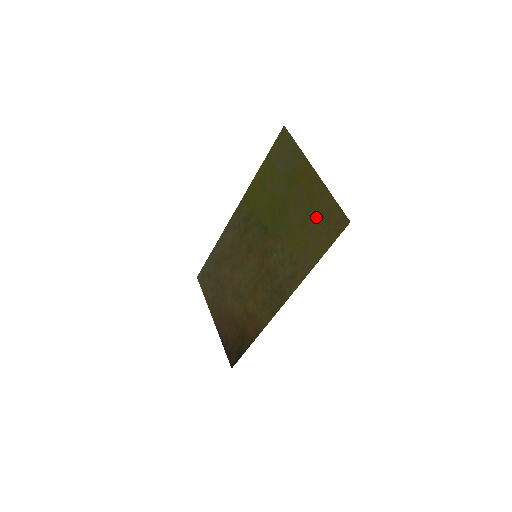
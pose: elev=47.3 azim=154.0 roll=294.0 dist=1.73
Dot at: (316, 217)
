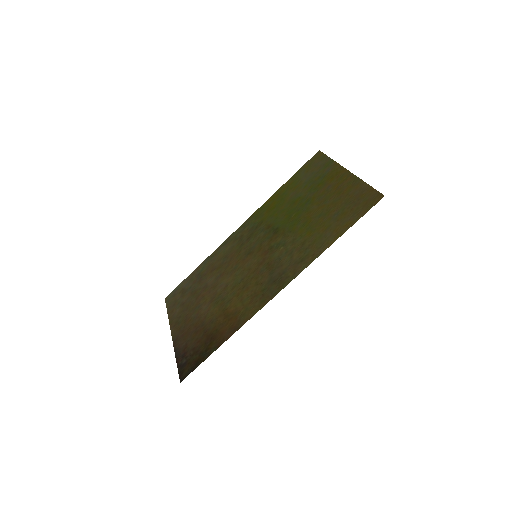
Dot at: (343, 203)
